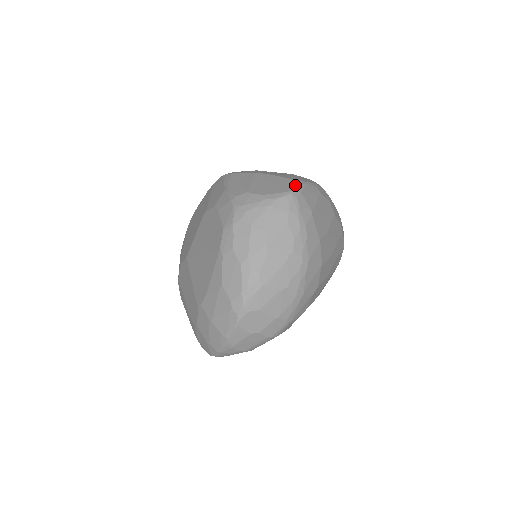
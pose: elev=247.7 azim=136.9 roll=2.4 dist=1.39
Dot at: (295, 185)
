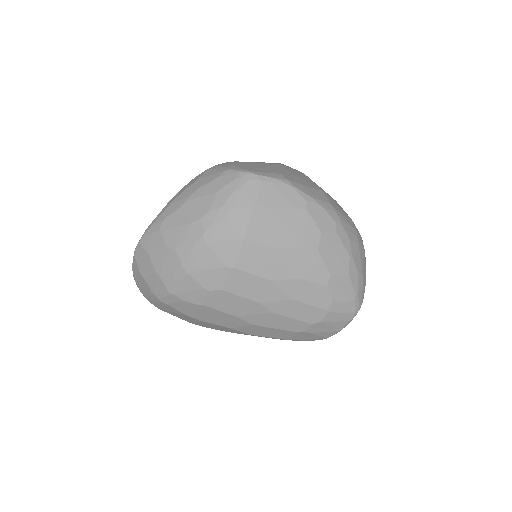
Dot at: (268, 174)
